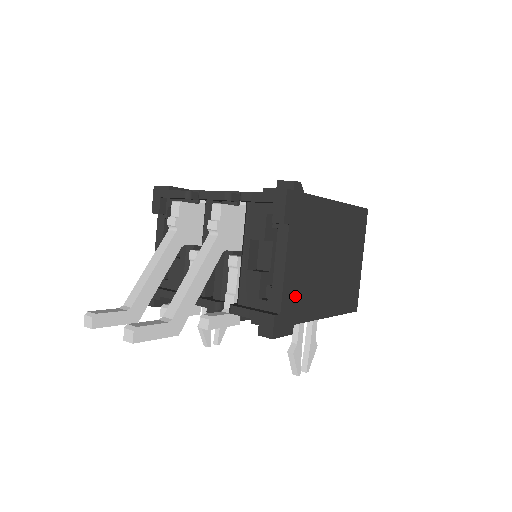
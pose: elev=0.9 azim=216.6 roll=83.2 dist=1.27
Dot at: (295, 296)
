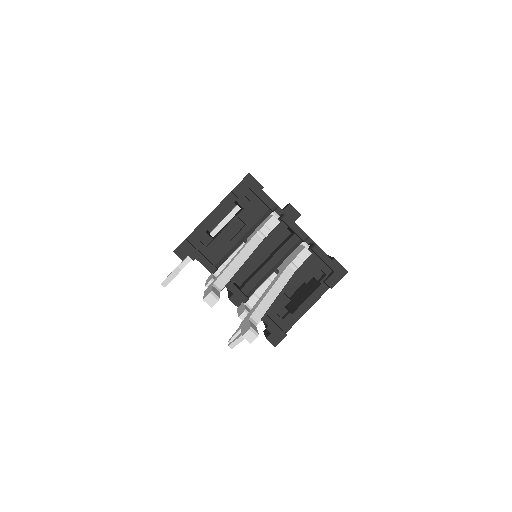
Dot at: occluded
